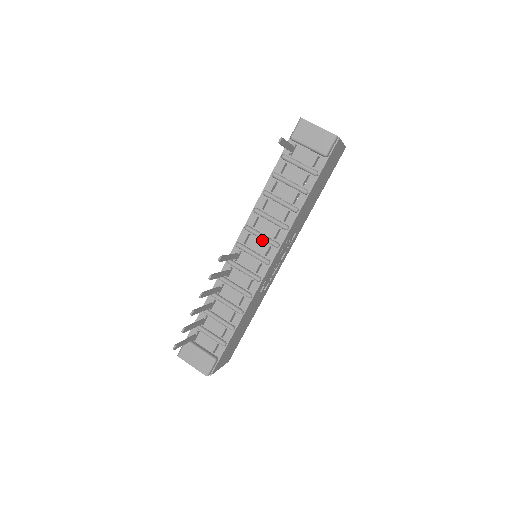
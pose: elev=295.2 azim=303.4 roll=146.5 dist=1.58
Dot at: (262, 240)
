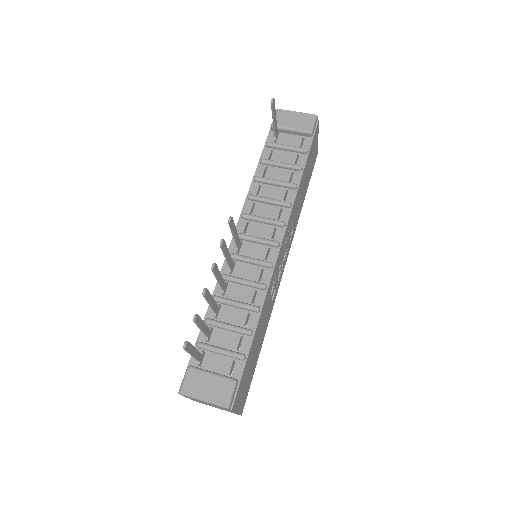
Dot at: (264, 224)
